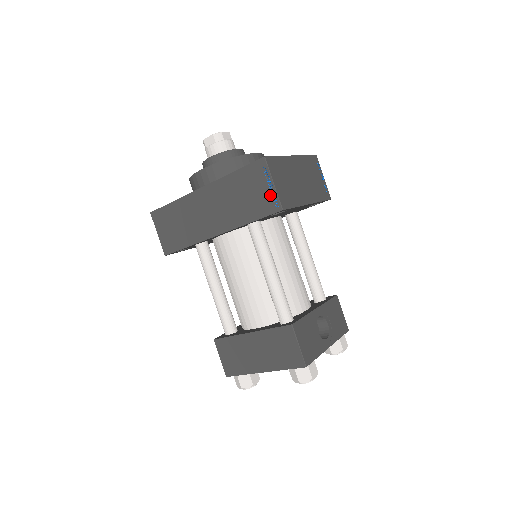
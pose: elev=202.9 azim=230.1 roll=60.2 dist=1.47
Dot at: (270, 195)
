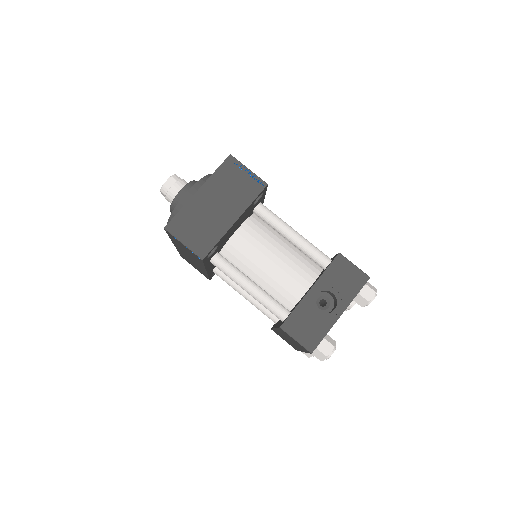
Dot at: (190, 251)
